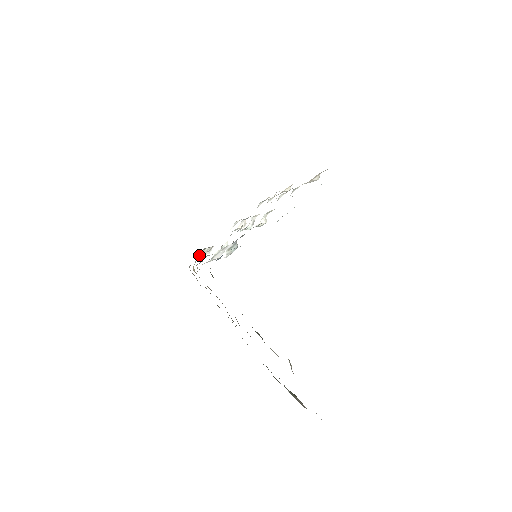
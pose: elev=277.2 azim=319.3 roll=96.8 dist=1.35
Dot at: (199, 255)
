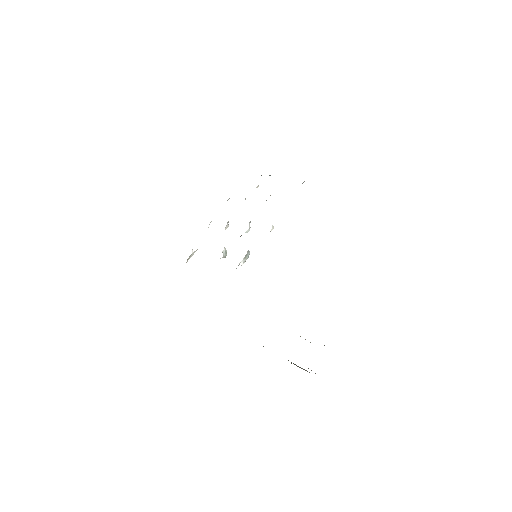
Dot at: (187, 260)
